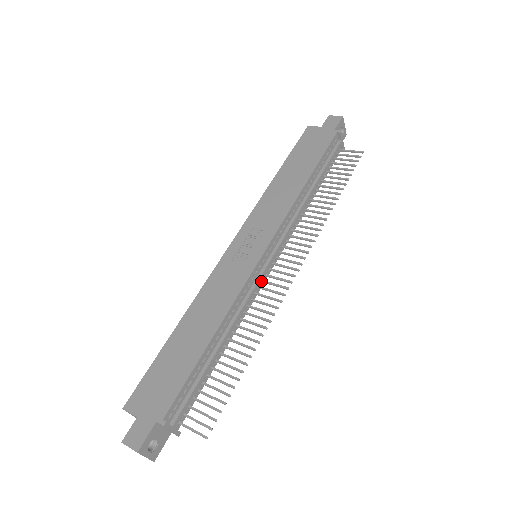
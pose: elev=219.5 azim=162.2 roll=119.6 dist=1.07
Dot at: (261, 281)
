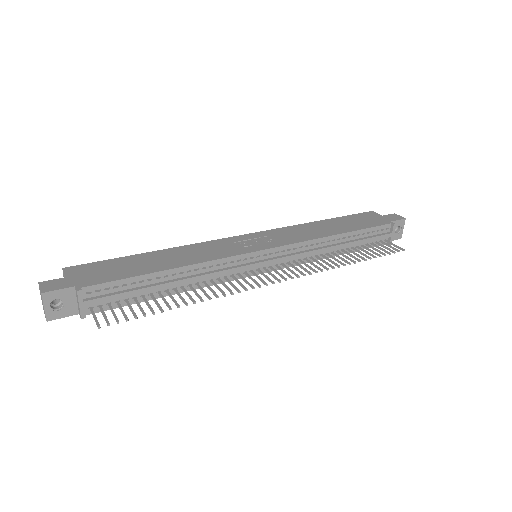
Dot at: (244, 270)
